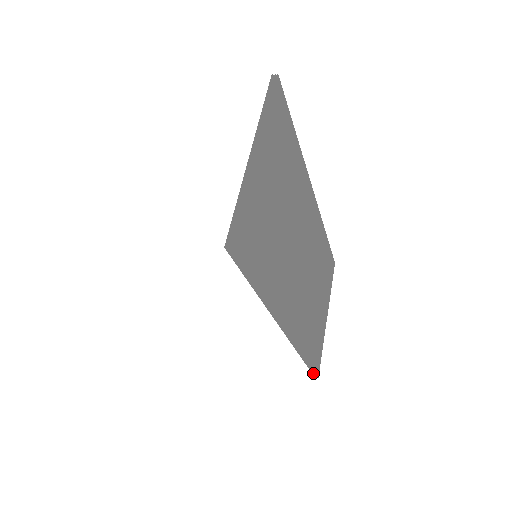
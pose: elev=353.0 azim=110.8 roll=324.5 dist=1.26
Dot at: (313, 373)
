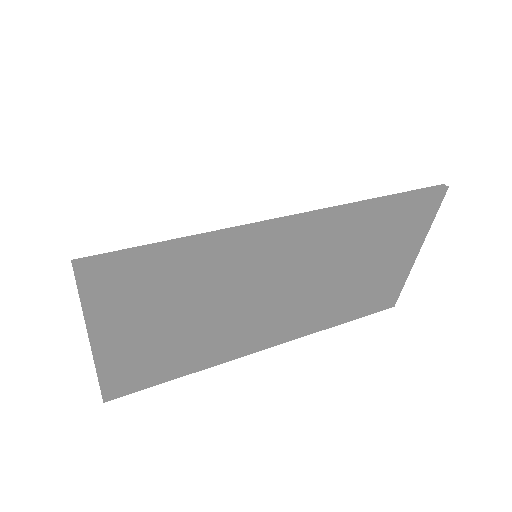
Dot at: (381, 308)
